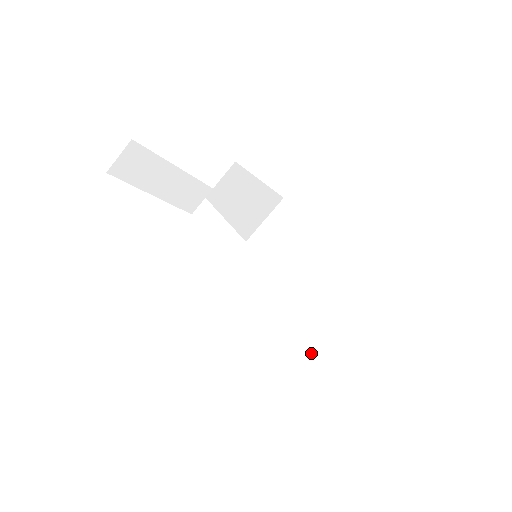
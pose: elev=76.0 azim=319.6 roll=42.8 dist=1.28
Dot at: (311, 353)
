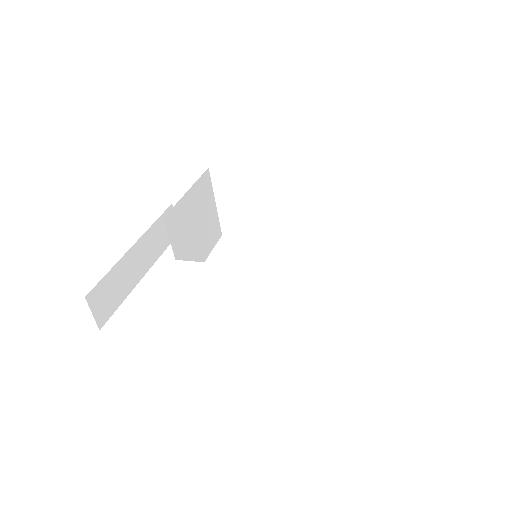
Dot at: (374, 297)
